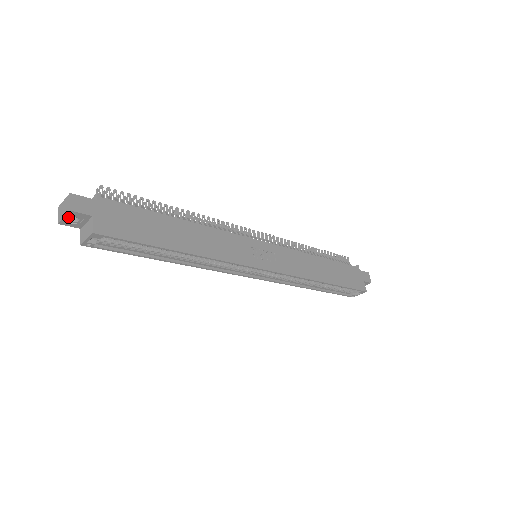
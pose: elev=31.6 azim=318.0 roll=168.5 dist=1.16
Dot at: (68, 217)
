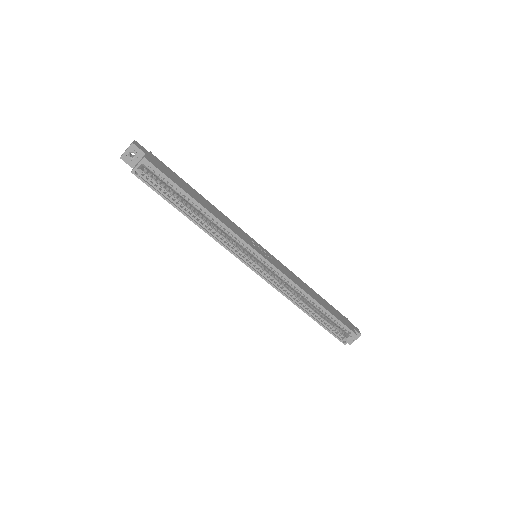
Dot at: (129, 151)
